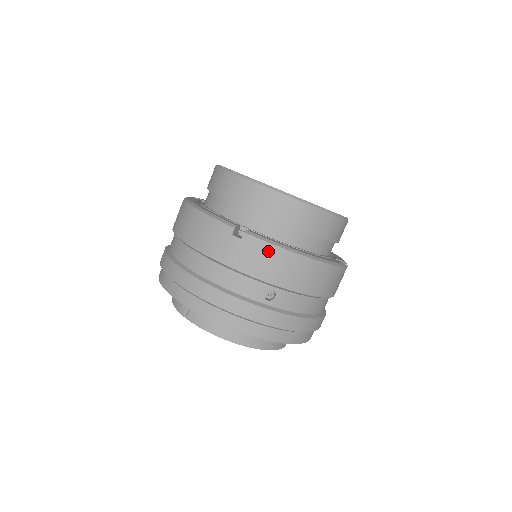
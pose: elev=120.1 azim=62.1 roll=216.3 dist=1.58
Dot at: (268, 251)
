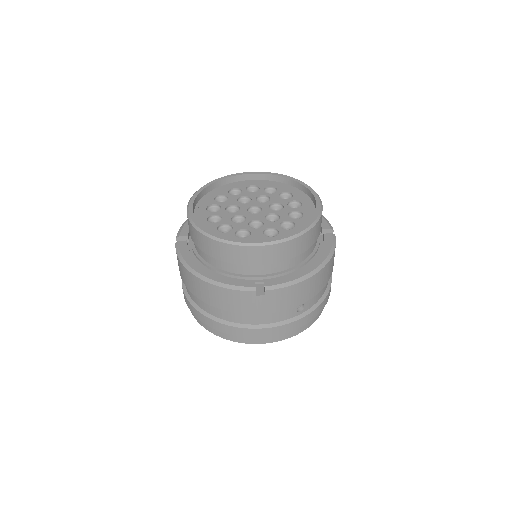
Dot at: (289, 291)
